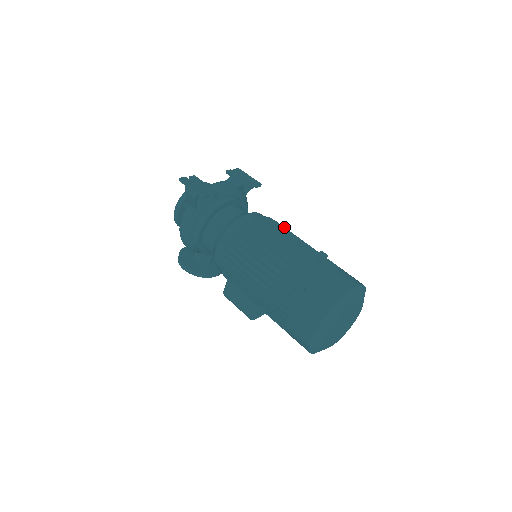
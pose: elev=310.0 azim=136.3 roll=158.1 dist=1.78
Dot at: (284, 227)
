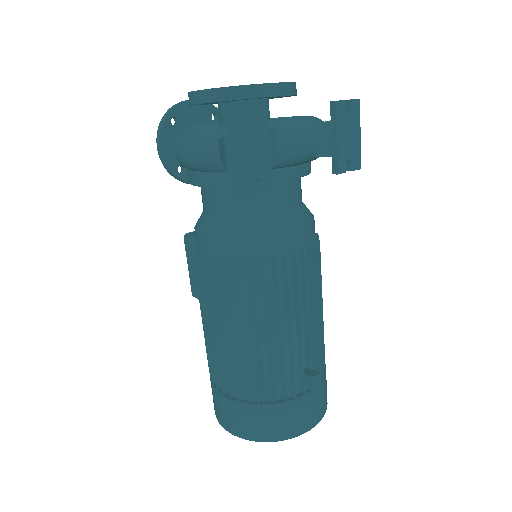
Dot at: occluded
